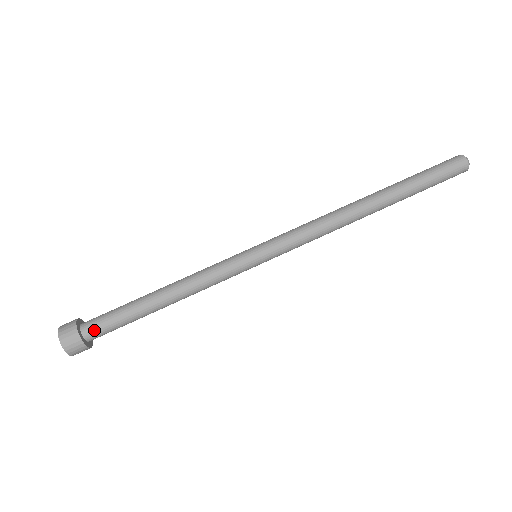
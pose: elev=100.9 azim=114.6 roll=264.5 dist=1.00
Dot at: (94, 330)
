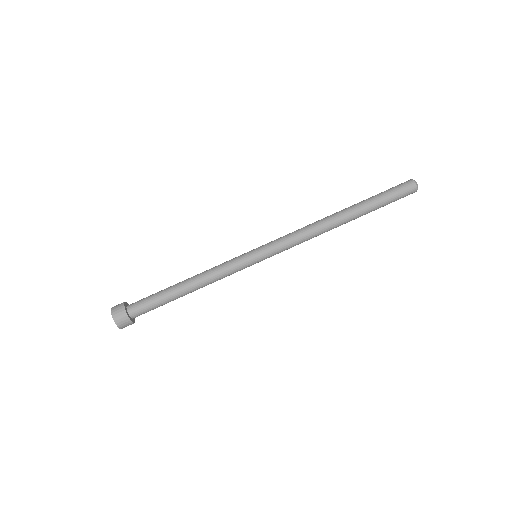
Dot at: (136, 307)
